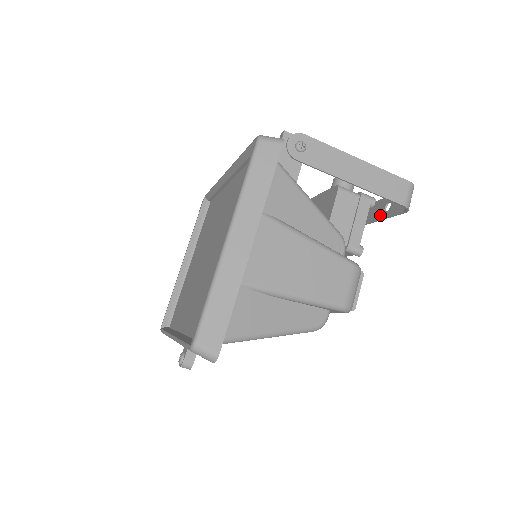
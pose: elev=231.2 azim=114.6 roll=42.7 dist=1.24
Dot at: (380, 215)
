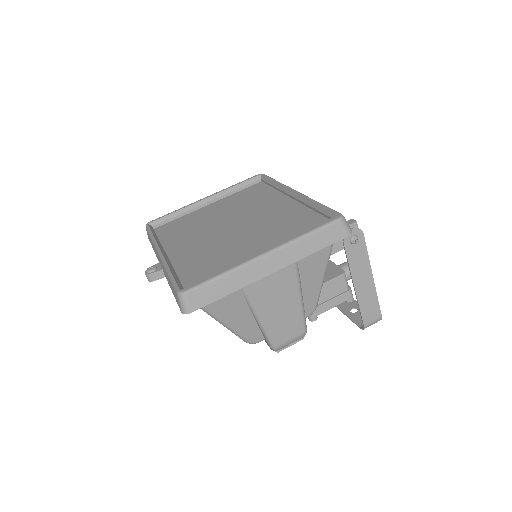
Dot at: (345, 309)
